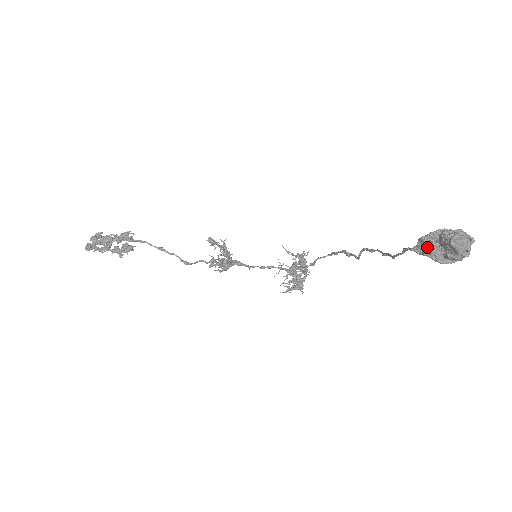
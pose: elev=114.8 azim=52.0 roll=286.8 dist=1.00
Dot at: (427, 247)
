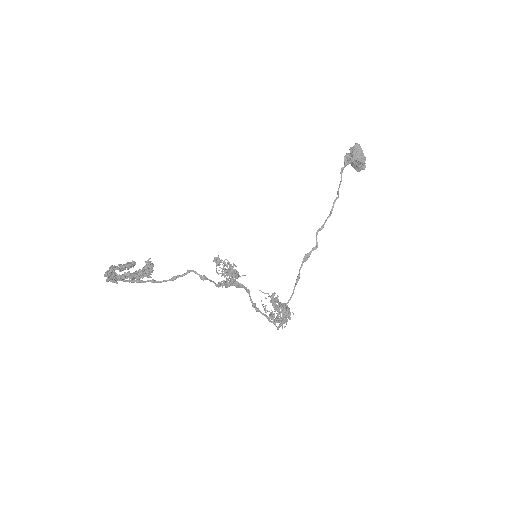
Dot at: (349, 158)
